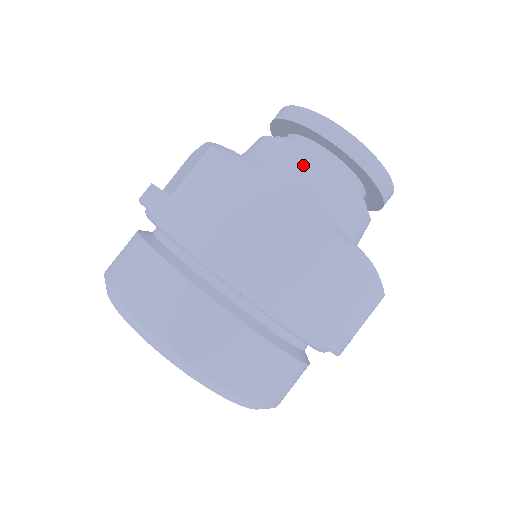
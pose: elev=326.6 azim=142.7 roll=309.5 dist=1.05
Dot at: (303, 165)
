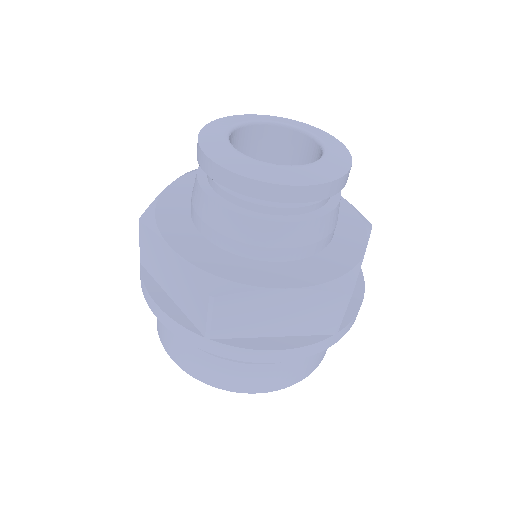
Dot at: (281, 234)
